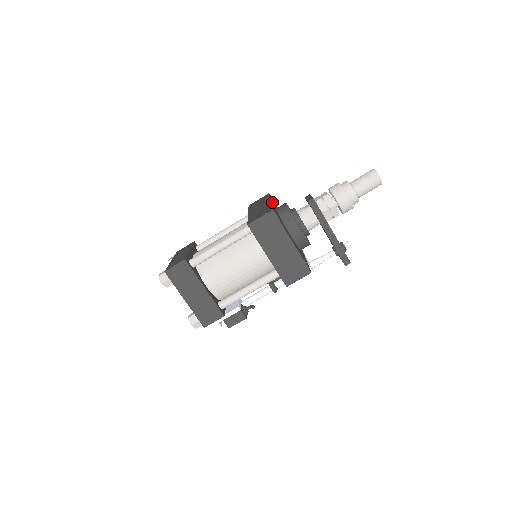
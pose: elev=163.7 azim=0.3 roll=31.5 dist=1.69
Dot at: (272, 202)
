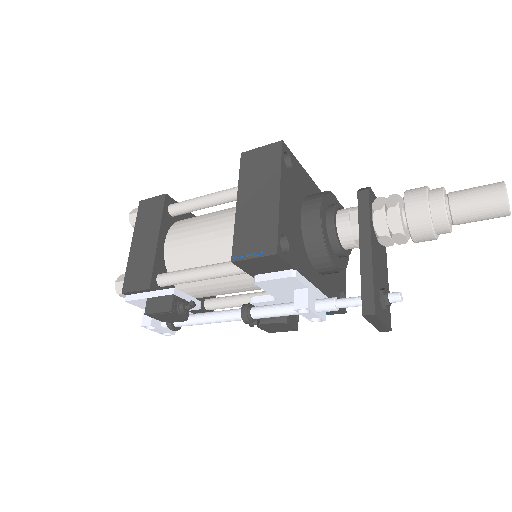
Dot at: occluded
